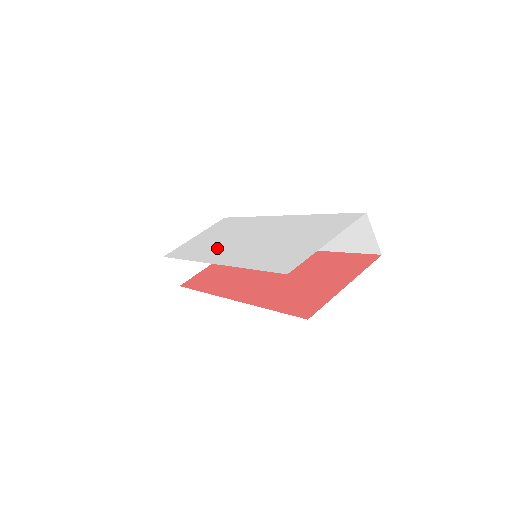
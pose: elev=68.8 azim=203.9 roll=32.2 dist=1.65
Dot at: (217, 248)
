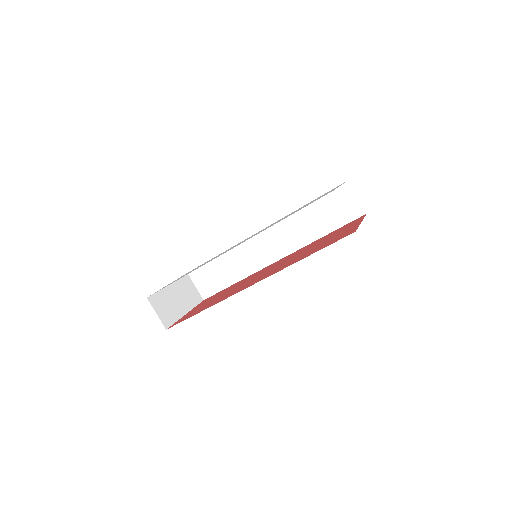
Dot at: occluded
